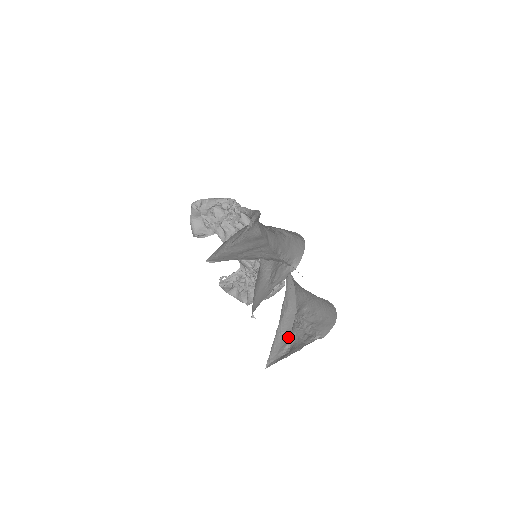
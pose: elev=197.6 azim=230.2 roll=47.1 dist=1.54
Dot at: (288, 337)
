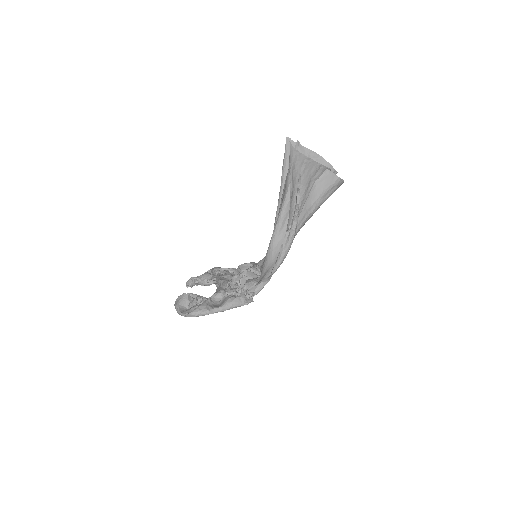
Dot at: occluded
